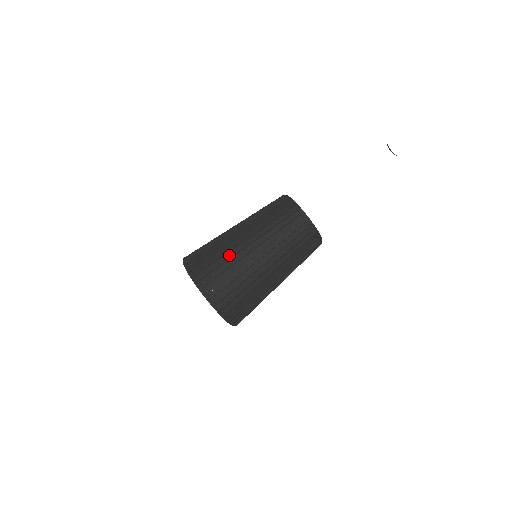
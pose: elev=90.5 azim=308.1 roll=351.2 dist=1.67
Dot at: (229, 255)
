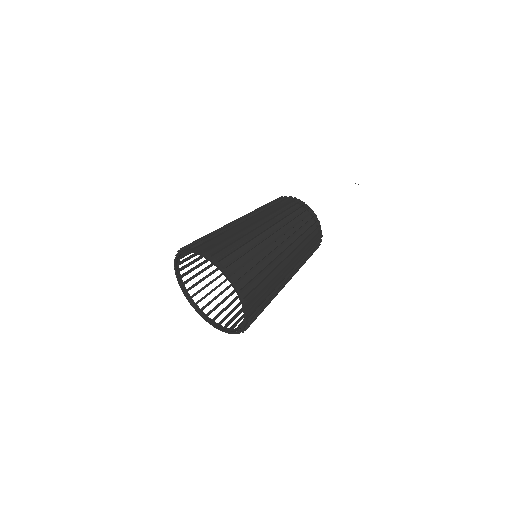
Dot at: occluded
